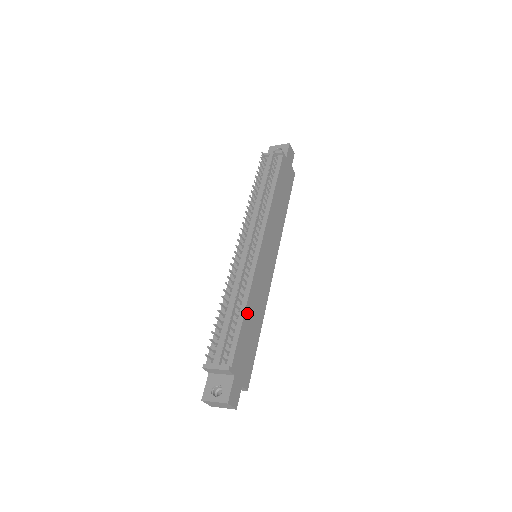
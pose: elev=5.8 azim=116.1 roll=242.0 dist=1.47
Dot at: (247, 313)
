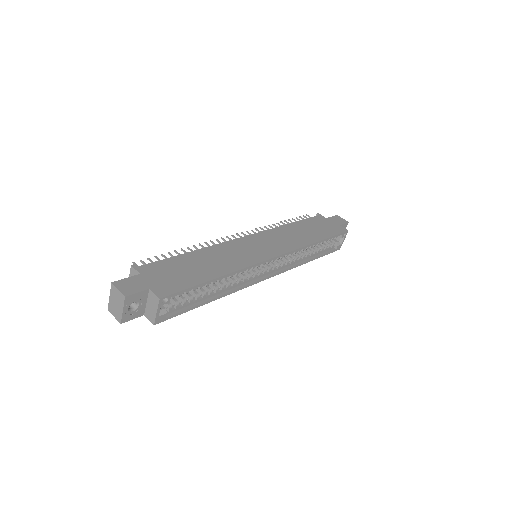
Dot at: (195, 255)
